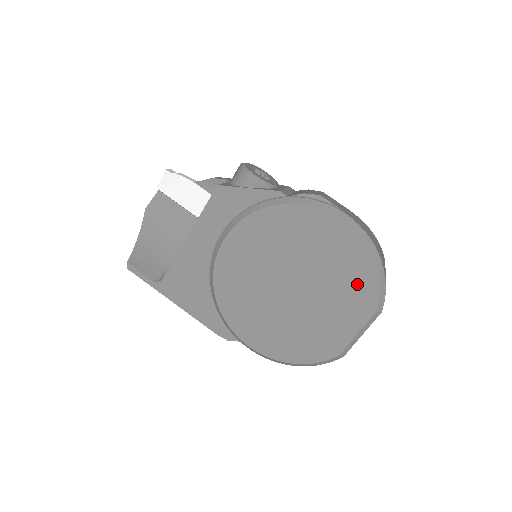
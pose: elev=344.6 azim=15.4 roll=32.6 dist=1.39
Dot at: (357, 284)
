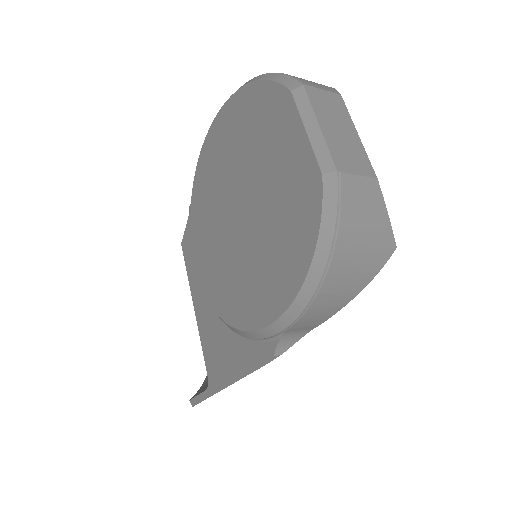
Dot at: (260, 113)
